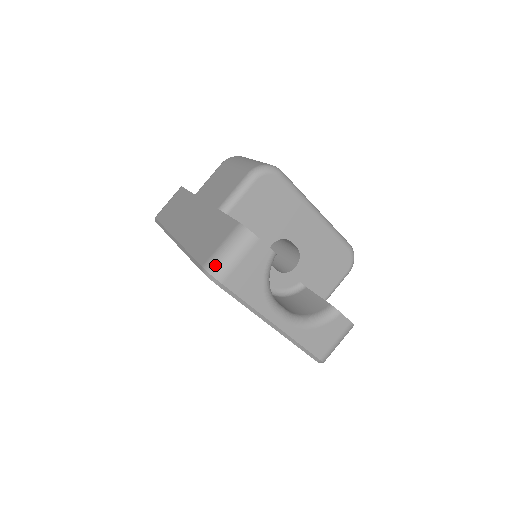
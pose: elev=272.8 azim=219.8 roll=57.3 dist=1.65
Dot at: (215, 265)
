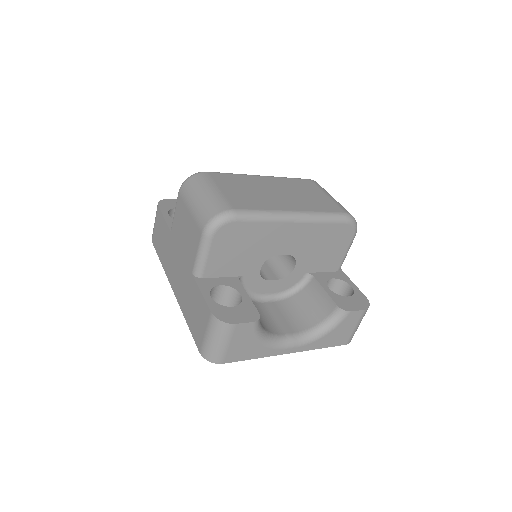
Dot at: (208, 354)
